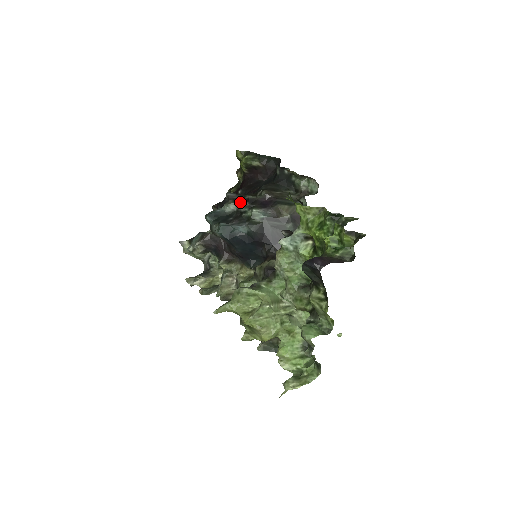
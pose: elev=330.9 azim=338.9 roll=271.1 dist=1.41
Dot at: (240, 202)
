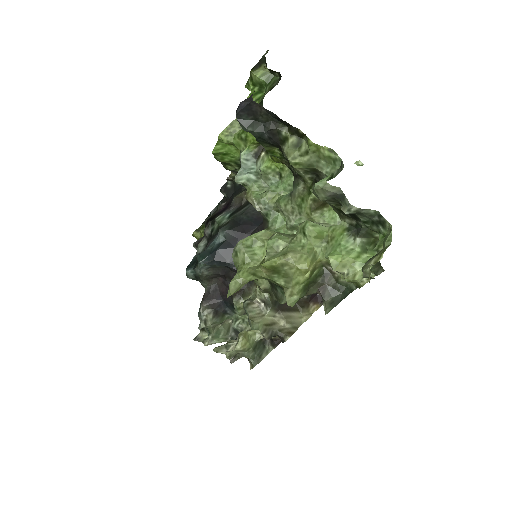
Dot at: (204, 232)
